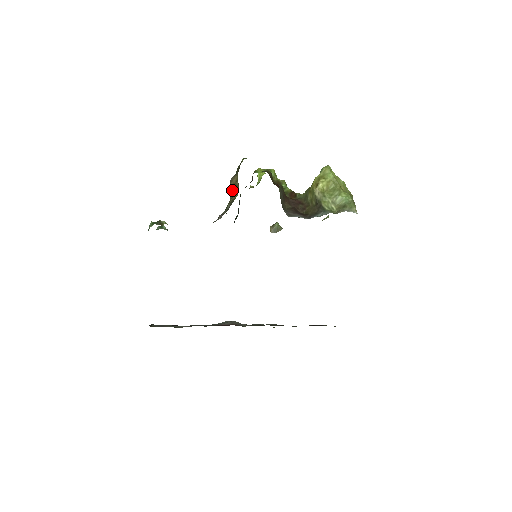
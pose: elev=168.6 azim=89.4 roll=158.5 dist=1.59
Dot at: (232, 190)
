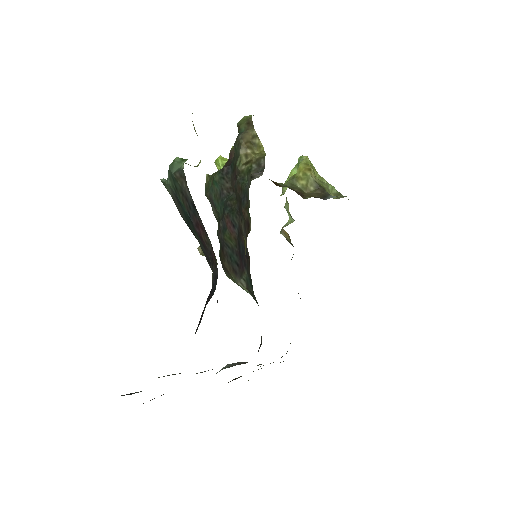
Dot at: (248, 148)
